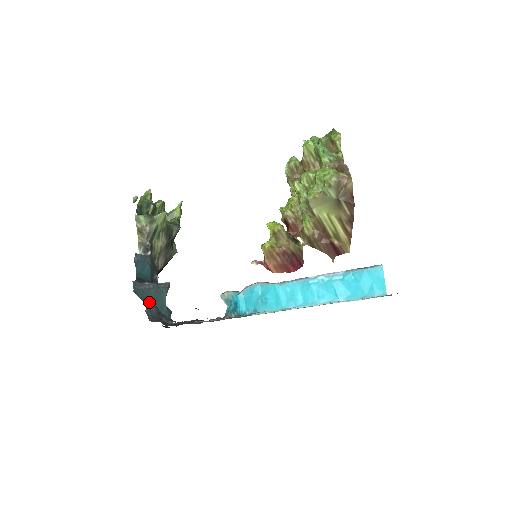
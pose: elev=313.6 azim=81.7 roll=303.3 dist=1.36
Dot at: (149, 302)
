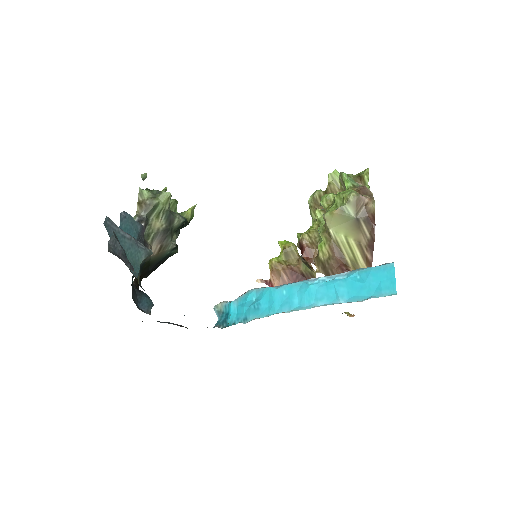
Dot at: (116, 237)
